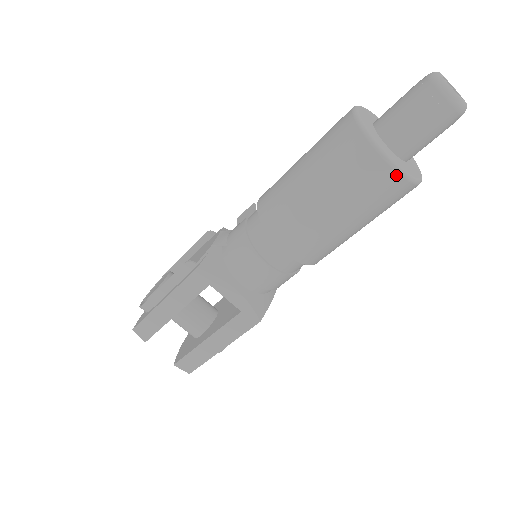
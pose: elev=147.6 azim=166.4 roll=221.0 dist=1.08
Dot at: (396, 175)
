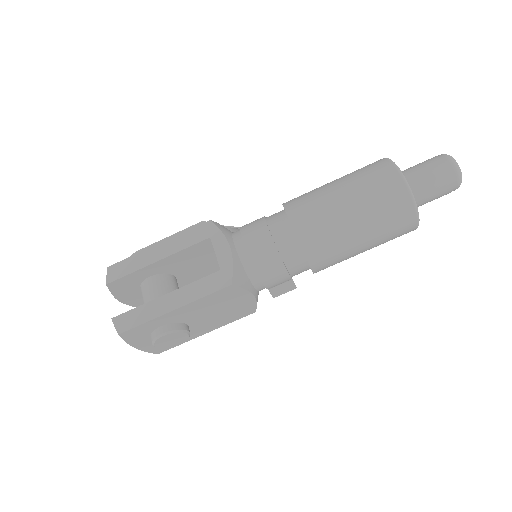
Dot at: (402, 182)
